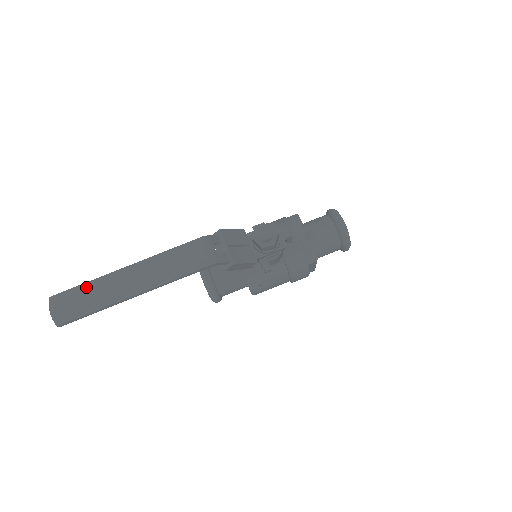
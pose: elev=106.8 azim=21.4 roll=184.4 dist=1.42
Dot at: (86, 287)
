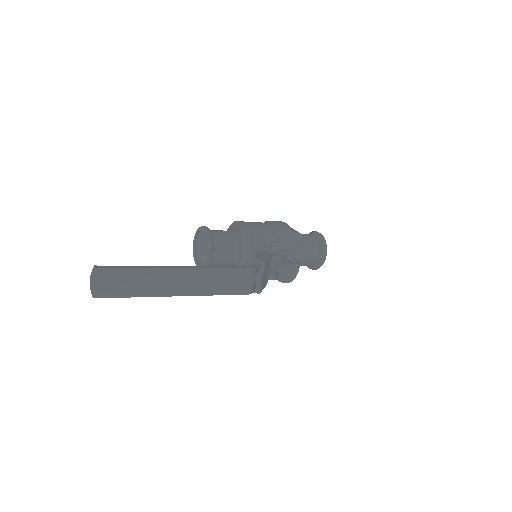
Dot at: (136, 272)
